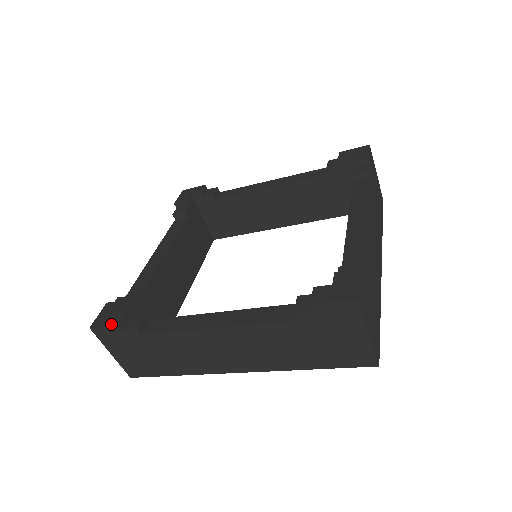
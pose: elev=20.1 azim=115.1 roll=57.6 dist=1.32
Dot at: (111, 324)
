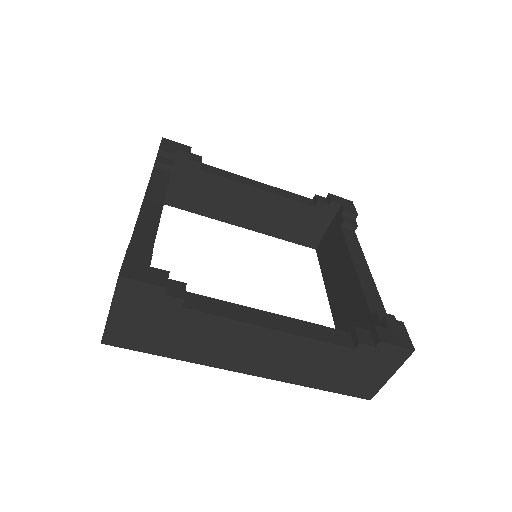
Dot at: (154, 283)
